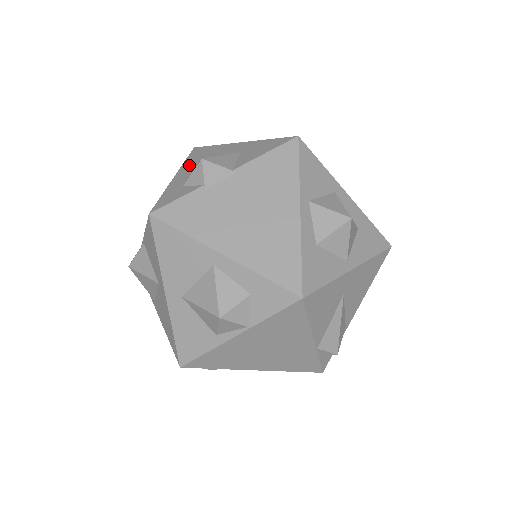
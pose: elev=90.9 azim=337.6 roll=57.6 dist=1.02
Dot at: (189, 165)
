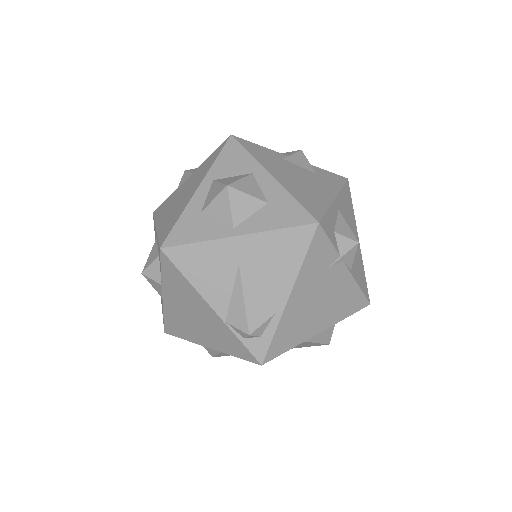
Dot at: occluded
